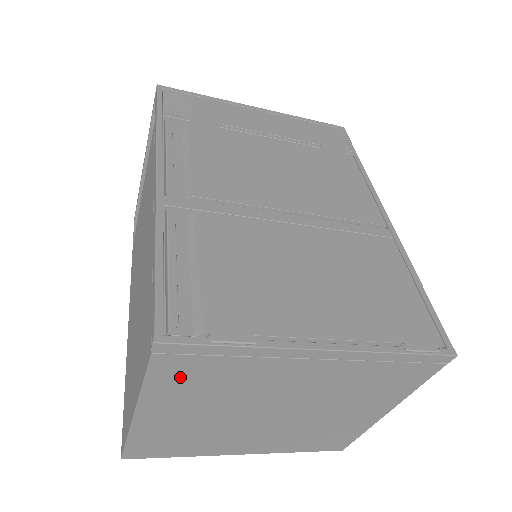
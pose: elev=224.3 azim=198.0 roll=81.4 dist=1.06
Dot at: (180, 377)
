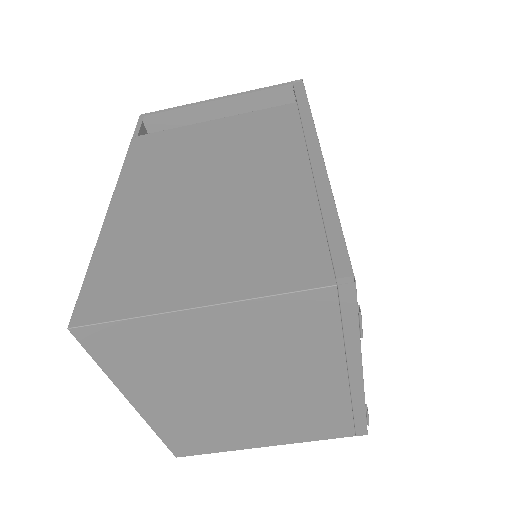
Dot at: (296, 315)
